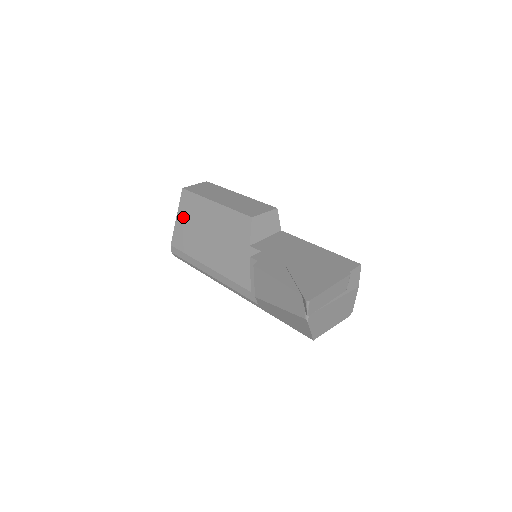
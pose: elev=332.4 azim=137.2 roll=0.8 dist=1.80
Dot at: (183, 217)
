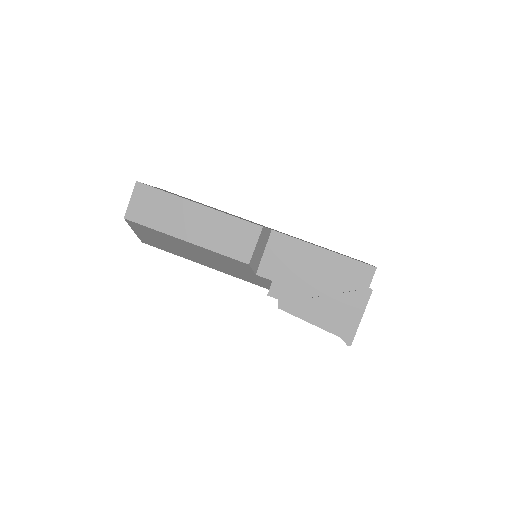
Dot at: (145, 235)
